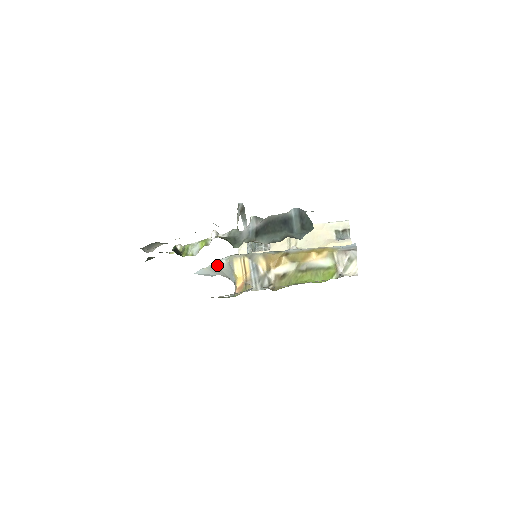
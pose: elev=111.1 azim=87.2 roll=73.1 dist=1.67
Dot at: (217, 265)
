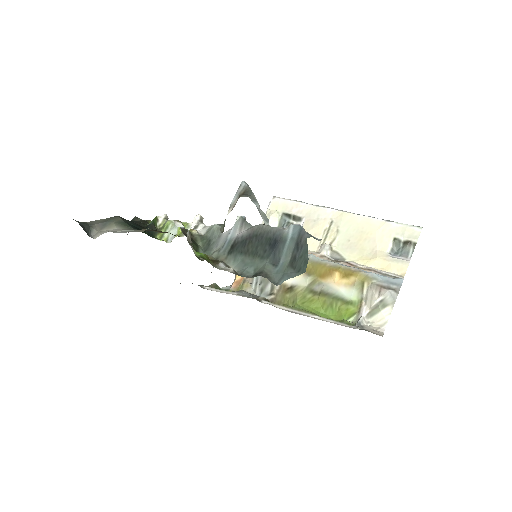
Dot at: occluded
